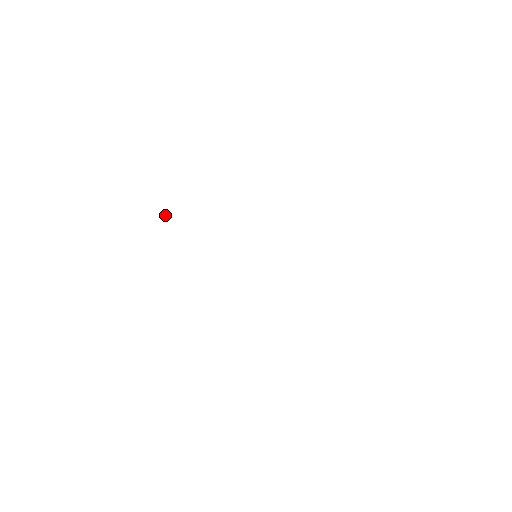
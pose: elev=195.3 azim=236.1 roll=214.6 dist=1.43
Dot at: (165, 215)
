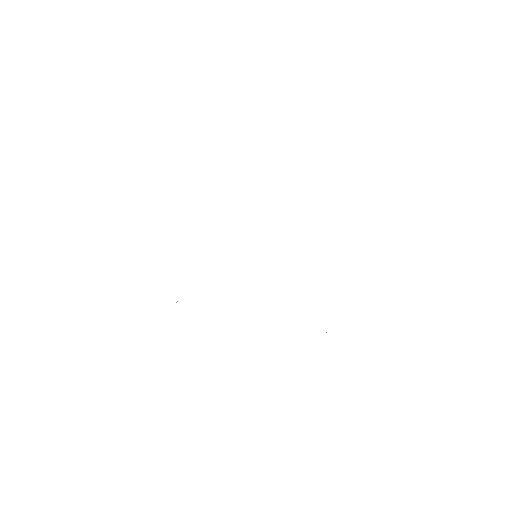
Dot at: (176, 302)
